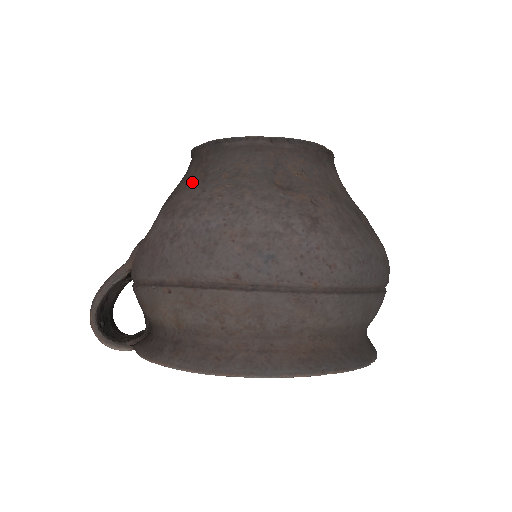
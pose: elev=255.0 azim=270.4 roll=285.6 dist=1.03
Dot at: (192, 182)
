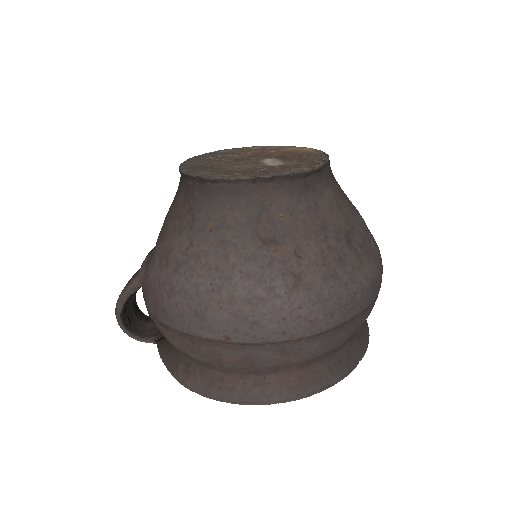
Dot at: (181, 225)
